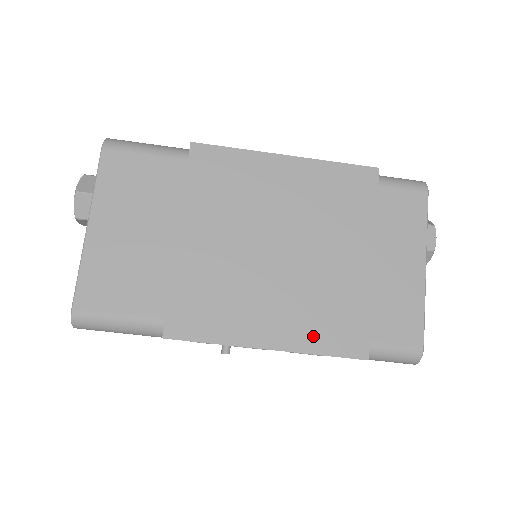
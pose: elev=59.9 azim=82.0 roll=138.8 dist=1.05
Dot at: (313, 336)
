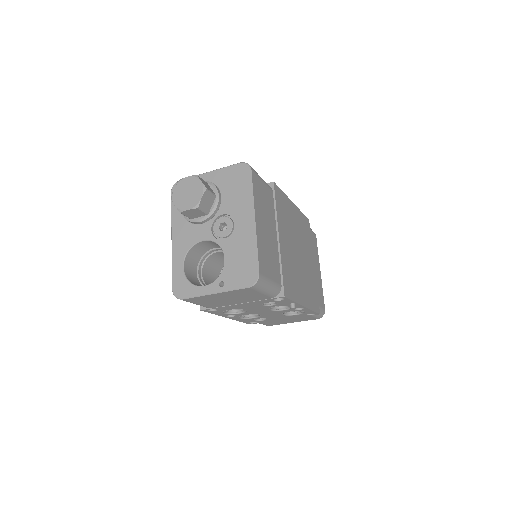
Dot at: (311, 301)
